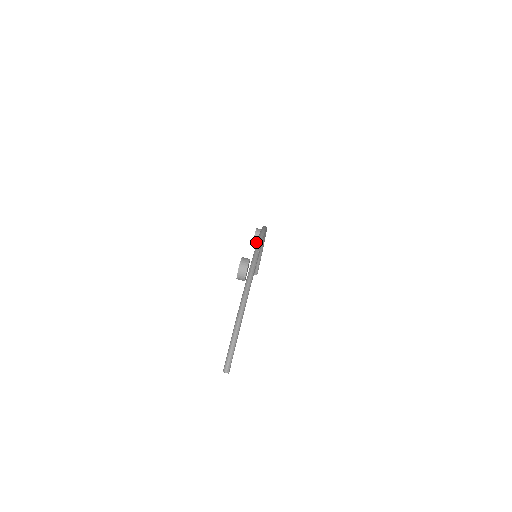
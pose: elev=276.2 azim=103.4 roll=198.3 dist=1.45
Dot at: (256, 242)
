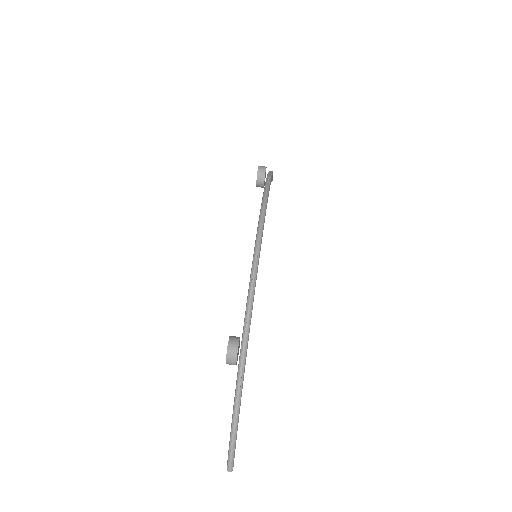
Dot at: occluded
